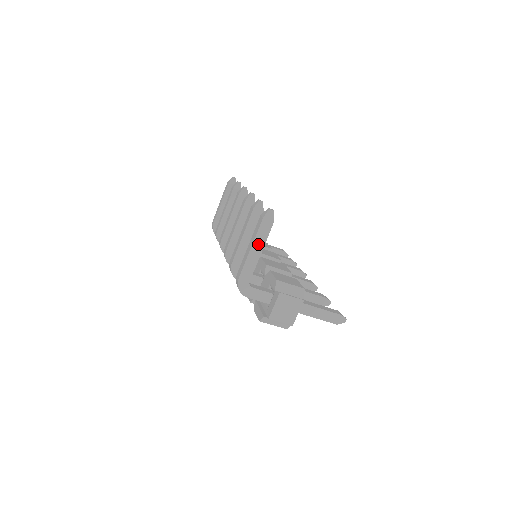
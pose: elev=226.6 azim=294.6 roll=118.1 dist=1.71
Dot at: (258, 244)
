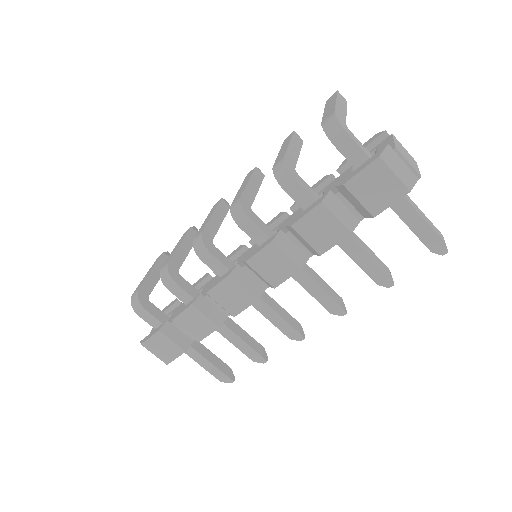
Dot at: (341, 103)
